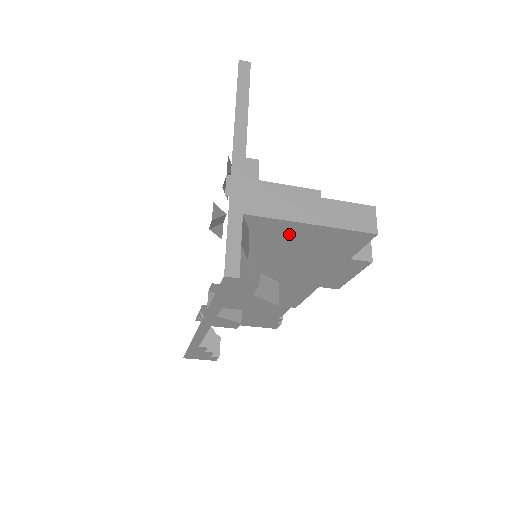
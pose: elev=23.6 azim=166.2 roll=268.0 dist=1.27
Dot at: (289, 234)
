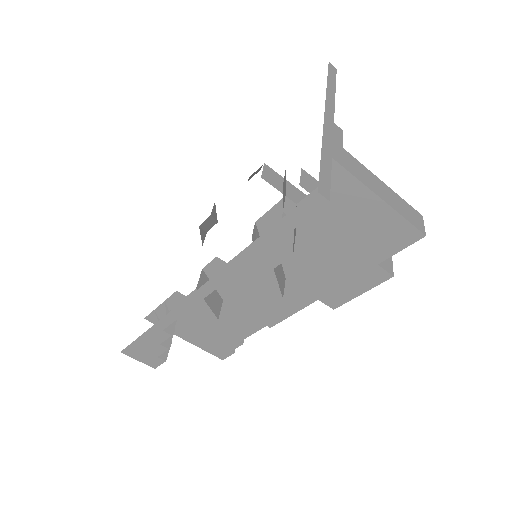
Dot at: (351, 205)
